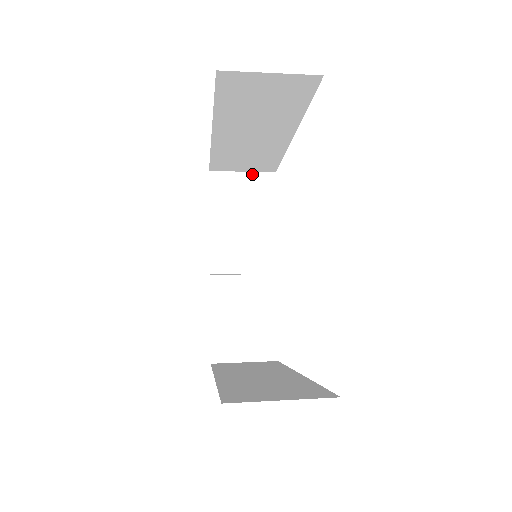
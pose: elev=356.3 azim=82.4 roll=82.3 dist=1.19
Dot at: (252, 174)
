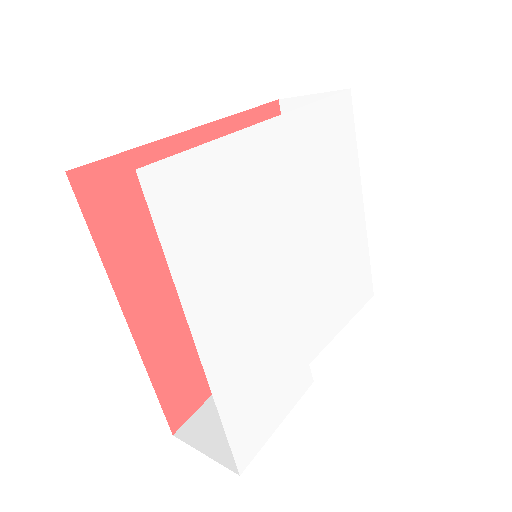
Dot at: occluded
